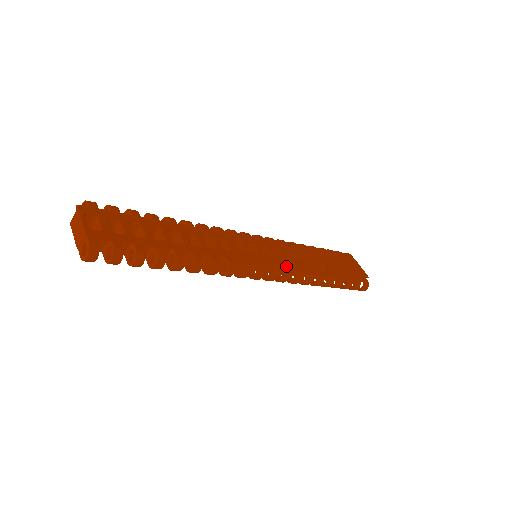
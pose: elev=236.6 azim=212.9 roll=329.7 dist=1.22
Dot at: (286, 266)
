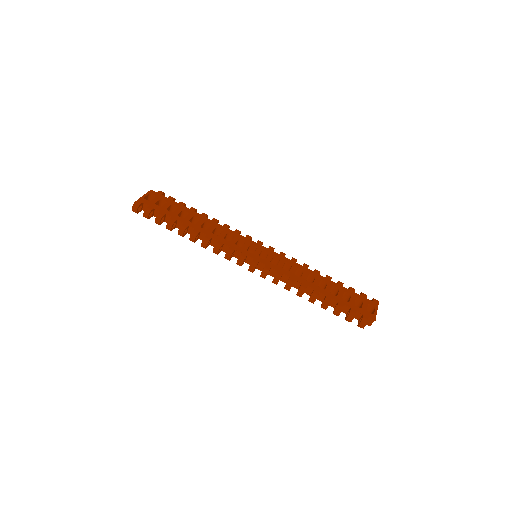
Dot at: (270, 267)
